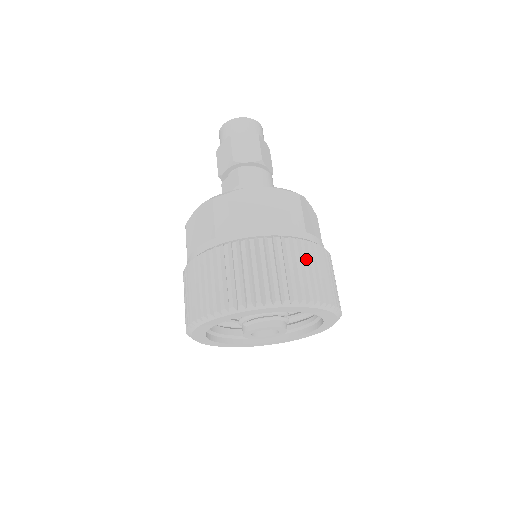
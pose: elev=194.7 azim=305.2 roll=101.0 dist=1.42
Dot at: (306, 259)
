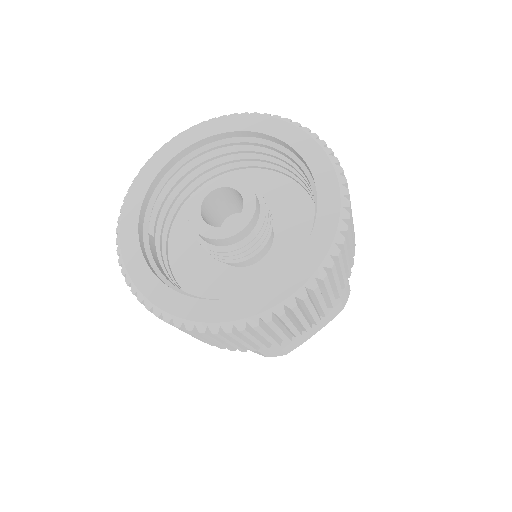
Dot at: occluded
